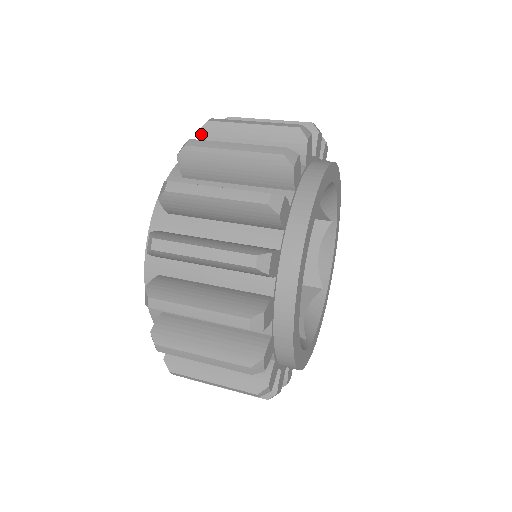
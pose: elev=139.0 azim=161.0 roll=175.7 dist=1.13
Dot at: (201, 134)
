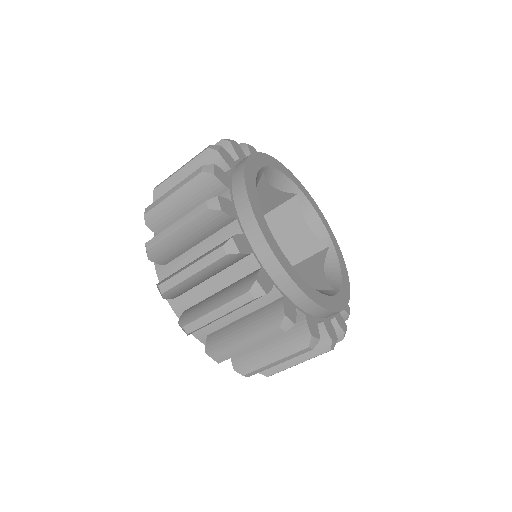
Dot at: (167, 298)
